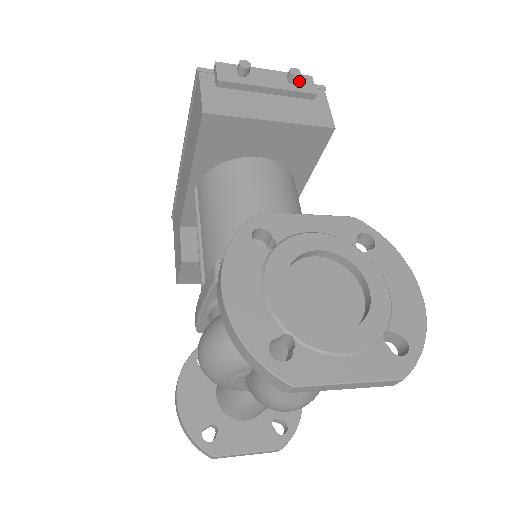
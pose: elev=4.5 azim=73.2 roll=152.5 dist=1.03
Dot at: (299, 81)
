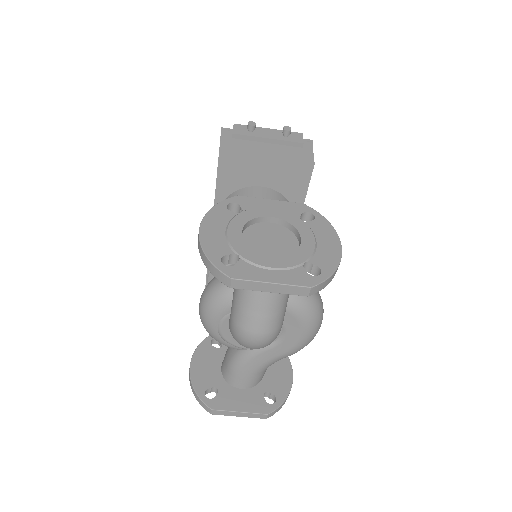
Dot at: (292, 136)
